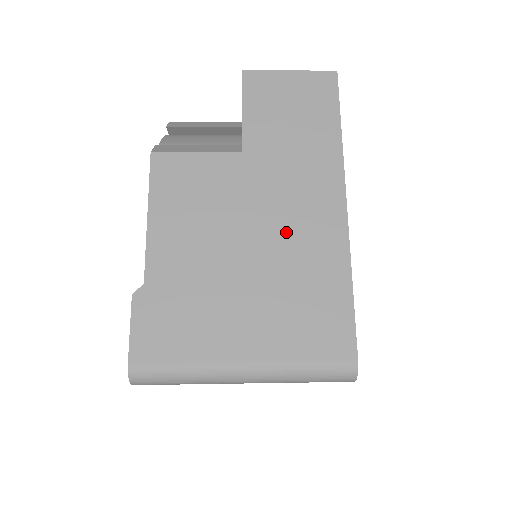
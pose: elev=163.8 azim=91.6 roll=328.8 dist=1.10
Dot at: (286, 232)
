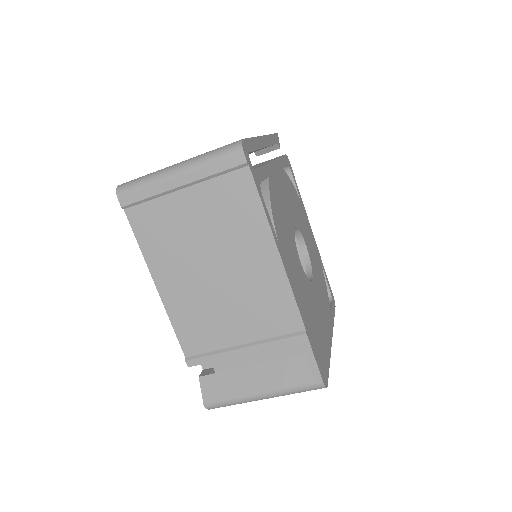
Dot at: occluded
